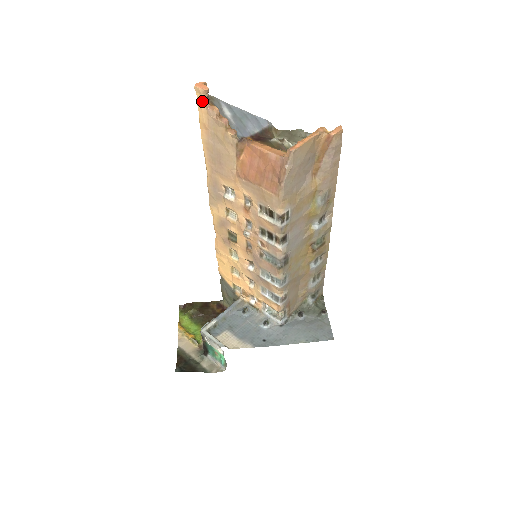
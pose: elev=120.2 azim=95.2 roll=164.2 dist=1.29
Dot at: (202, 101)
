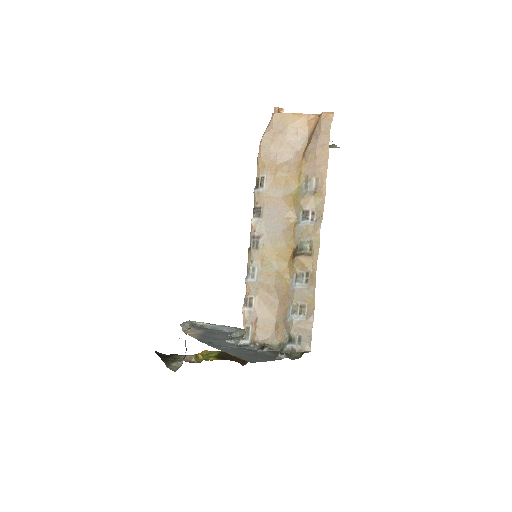
Dot at: occluded
